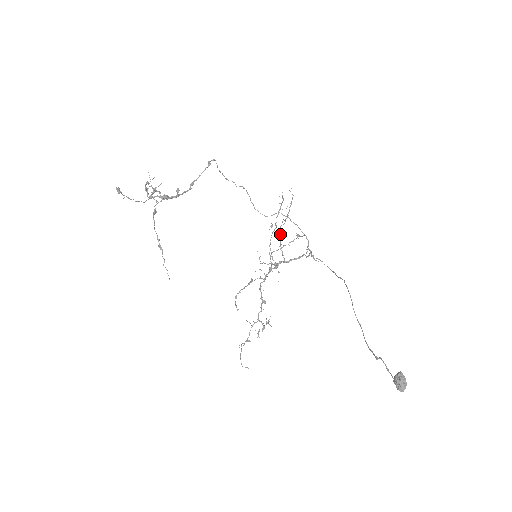
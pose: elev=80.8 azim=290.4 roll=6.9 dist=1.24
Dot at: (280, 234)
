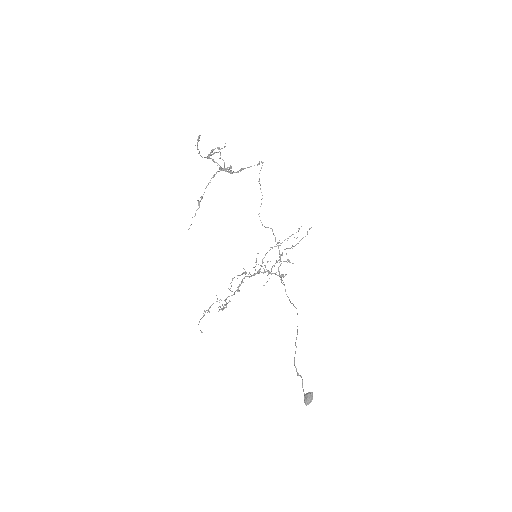
Dot at: occluded
